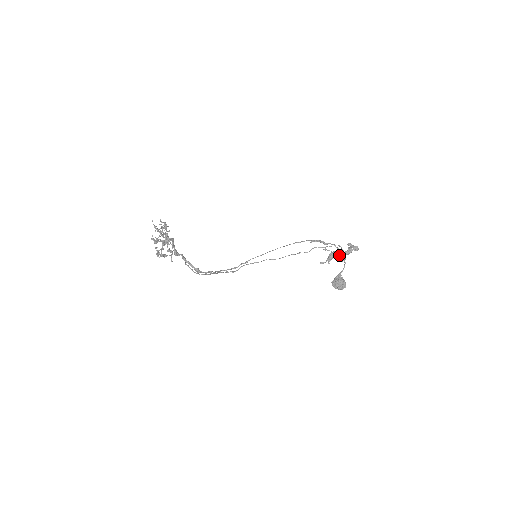
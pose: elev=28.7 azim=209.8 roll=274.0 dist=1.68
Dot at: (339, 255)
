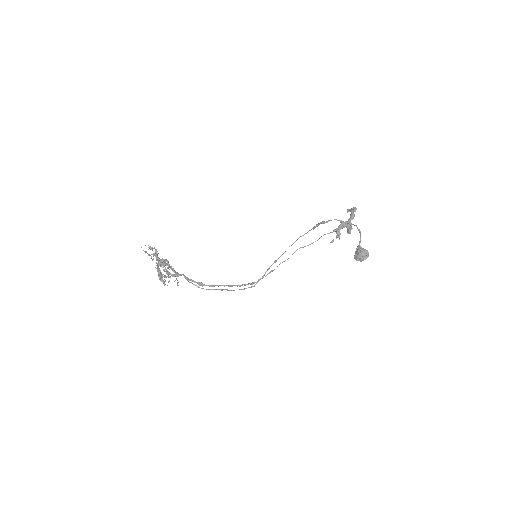
Dot at: (344, 226)
